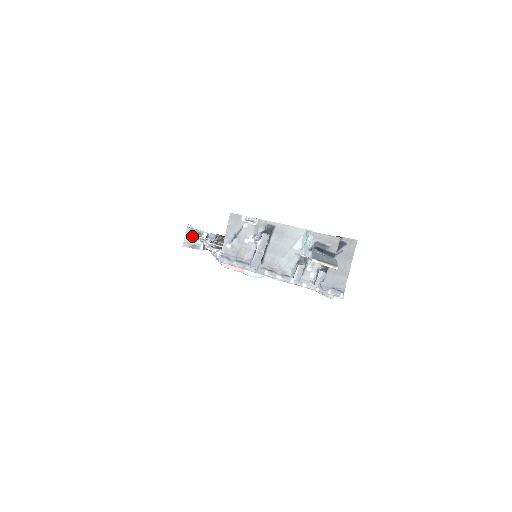
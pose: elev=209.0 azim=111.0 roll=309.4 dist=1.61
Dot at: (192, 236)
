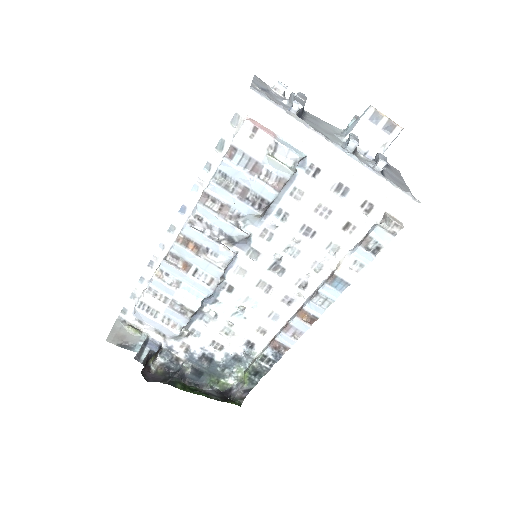
Dot at: (124, 331)
